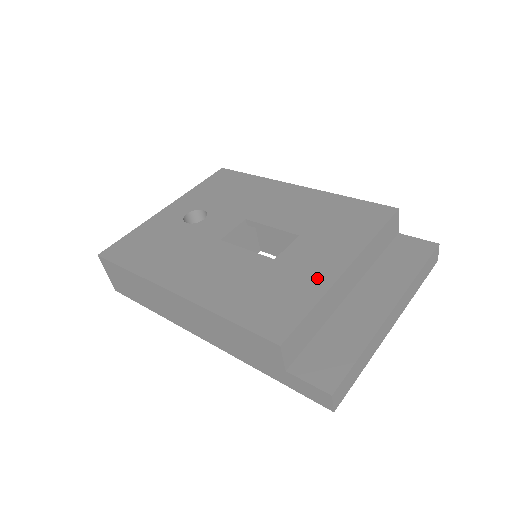
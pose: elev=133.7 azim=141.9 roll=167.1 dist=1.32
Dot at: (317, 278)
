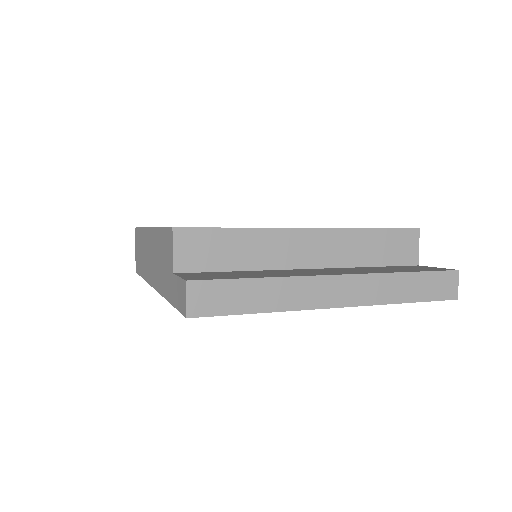
Dot at: occluded
